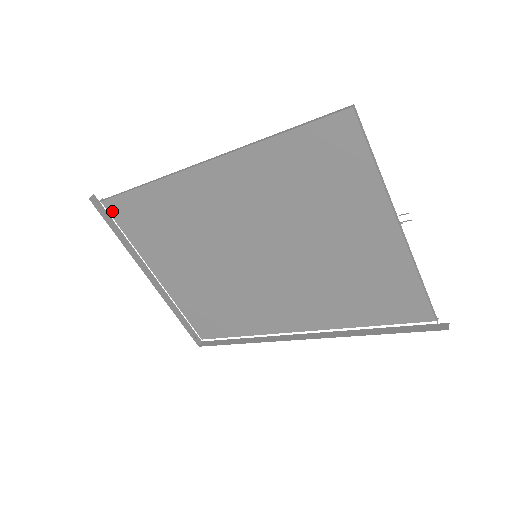
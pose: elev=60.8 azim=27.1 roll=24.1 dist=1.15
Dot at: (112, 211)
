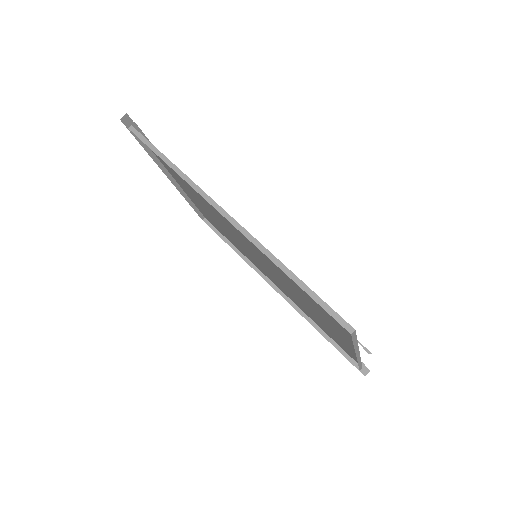
Dot at: occluded
